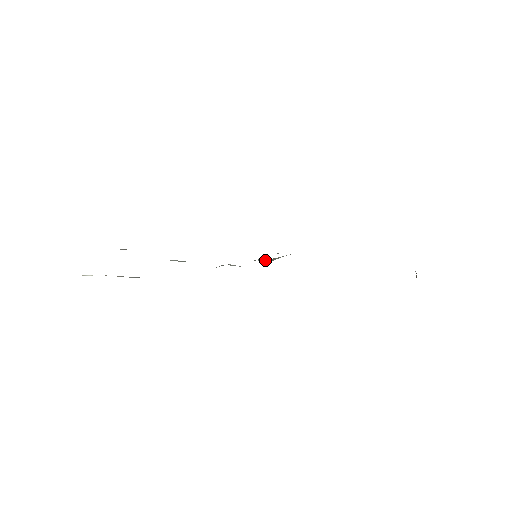
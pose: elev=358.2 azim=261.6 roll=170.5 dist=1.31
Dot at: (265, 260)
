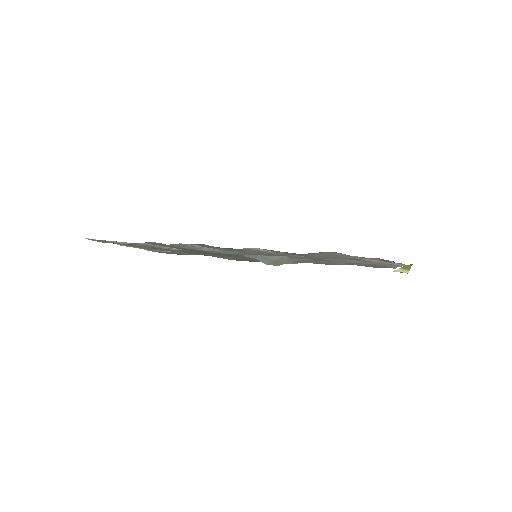
Dot at: (262, 259)
